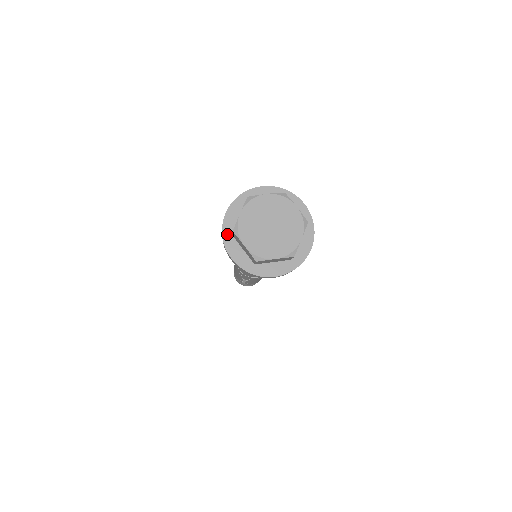
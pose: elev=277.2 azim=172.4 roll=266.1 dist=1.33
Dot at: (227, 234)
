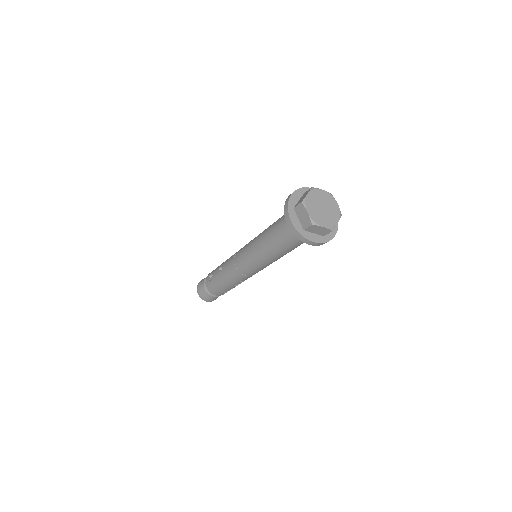
Dot at: (304, 190)
